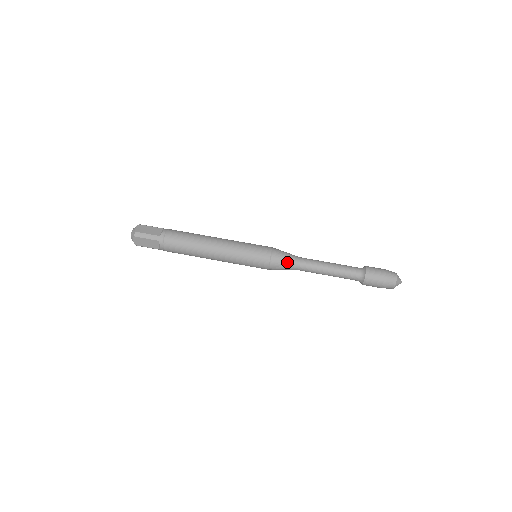
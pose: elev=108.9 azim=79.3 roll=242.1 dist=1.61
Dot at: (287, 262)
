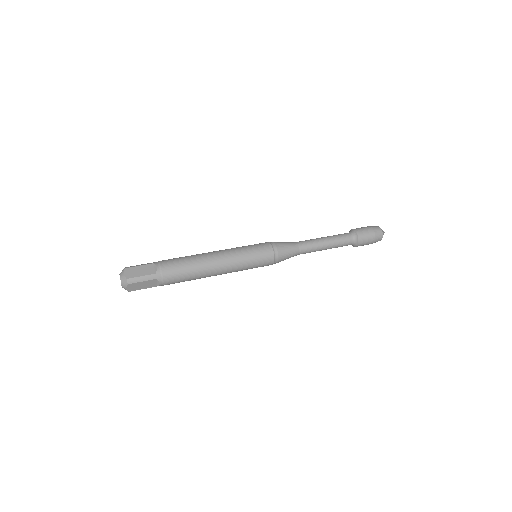
Dot at: (289, 252)
